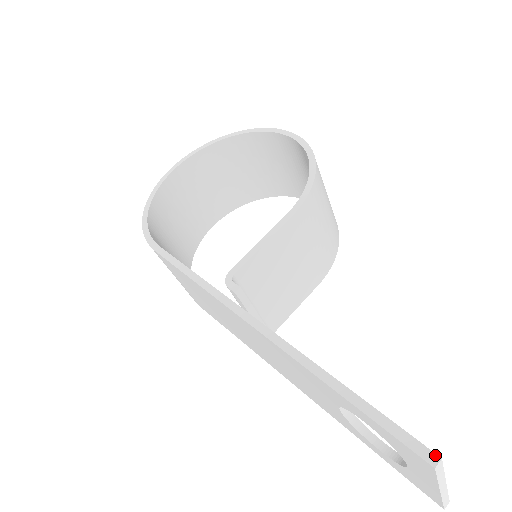
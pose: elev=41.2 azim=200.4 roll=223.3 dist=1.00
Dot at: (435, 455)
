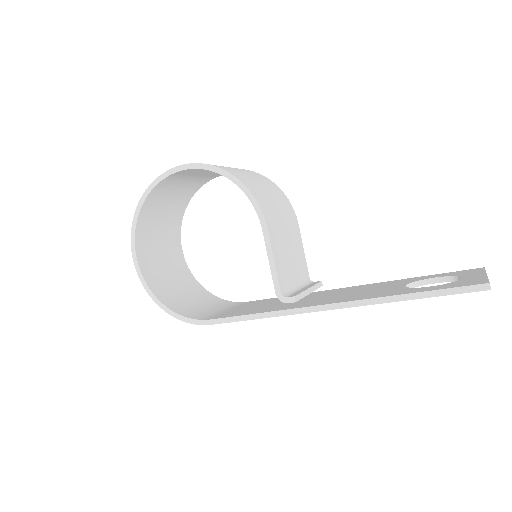
Dot at: (486, 284)
